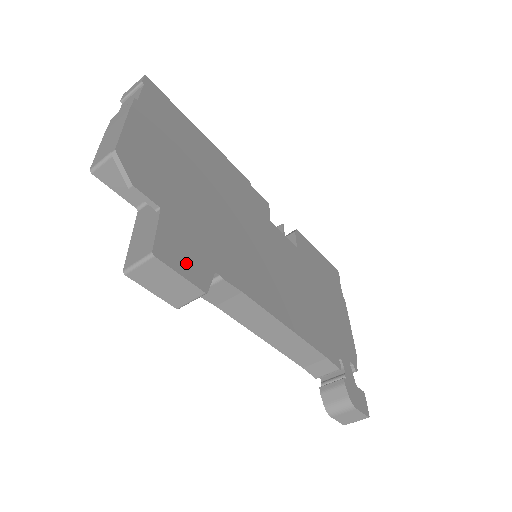
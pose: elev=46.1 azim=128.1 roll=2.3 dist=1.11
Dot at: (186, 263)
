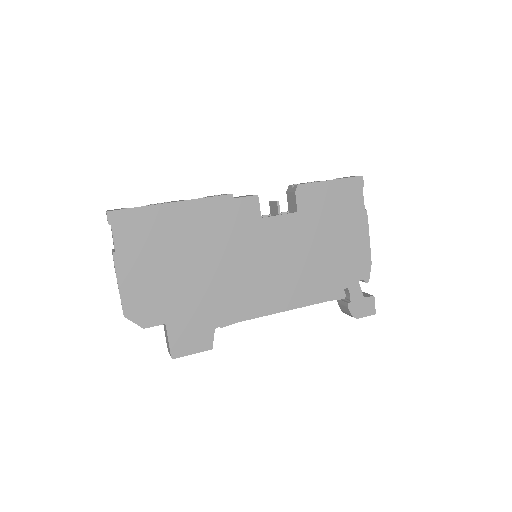
Dot at: (193, 343)
